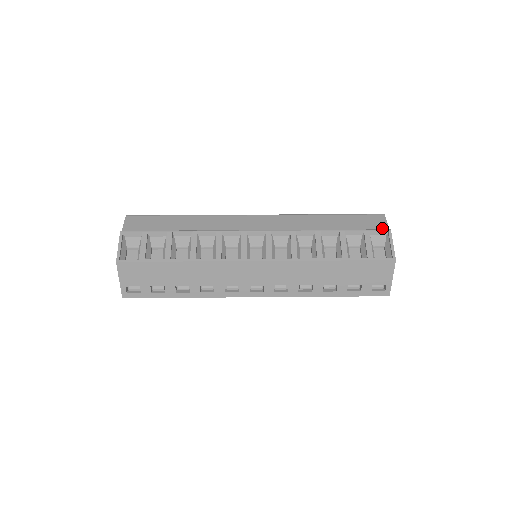
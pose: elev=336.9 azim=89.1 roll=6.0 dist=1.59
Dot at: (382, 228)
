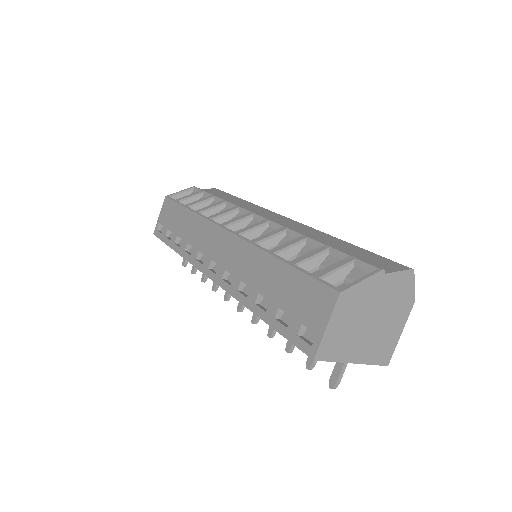
Dot at: occluded
